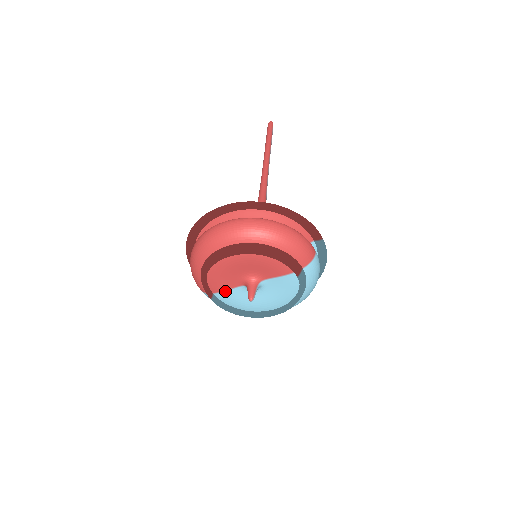
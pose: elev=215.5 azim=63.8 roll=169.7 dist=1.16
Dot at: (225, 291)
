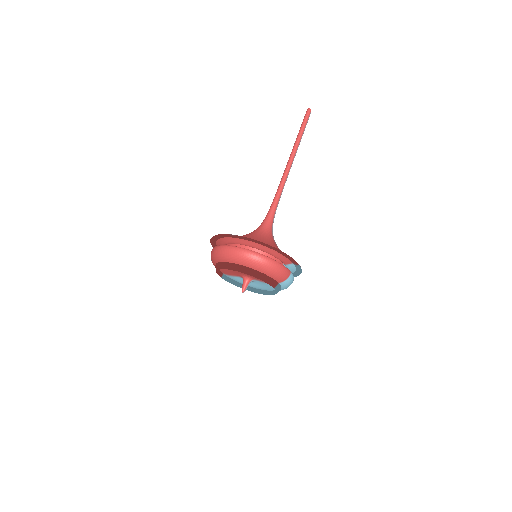
Dot at: (230, 276)
